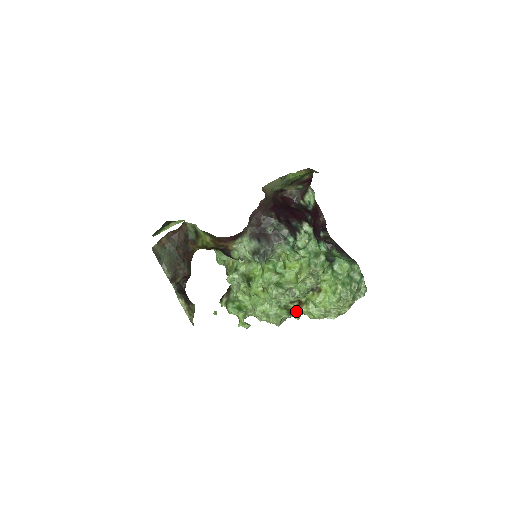
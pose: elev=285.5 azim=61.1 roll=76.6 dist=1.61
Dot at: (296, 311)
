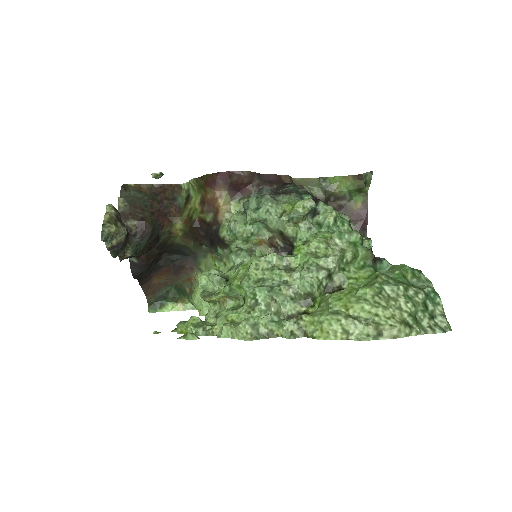
Dot at: (290, 319)
